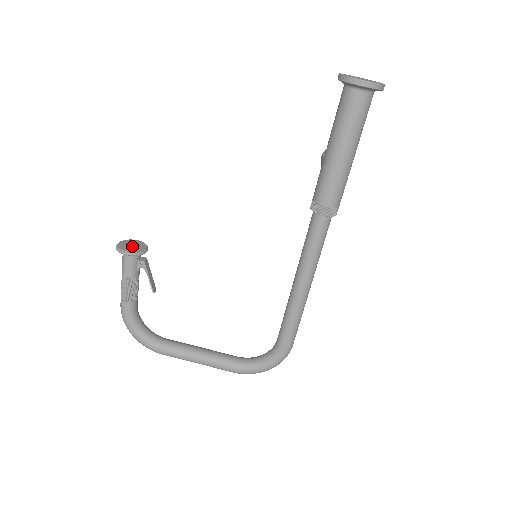
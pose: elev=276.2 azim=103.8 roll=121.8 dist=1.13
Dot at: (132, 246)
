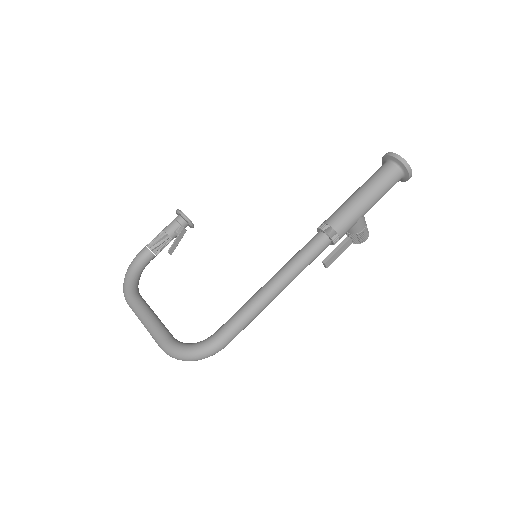
Dot at: occluded
